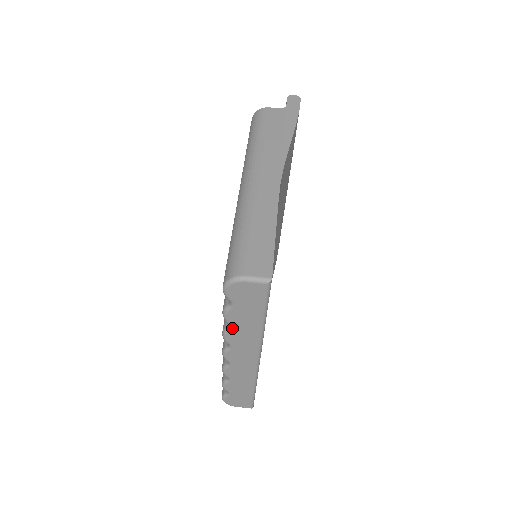
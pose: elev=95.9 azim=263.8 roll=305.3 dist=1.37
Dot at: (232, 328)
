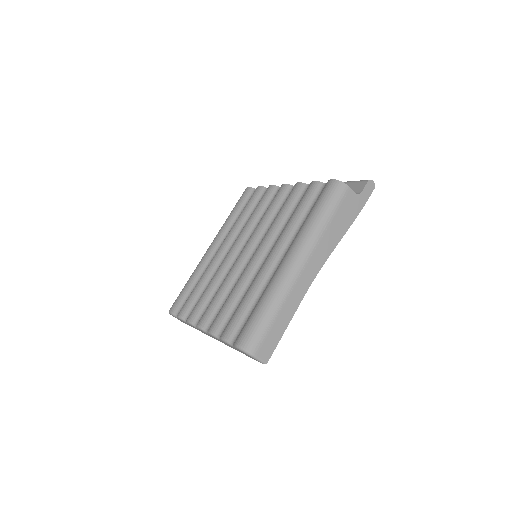
Dot at: occluded
